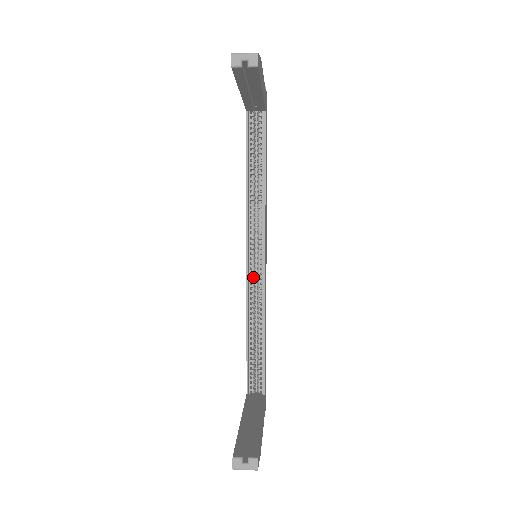
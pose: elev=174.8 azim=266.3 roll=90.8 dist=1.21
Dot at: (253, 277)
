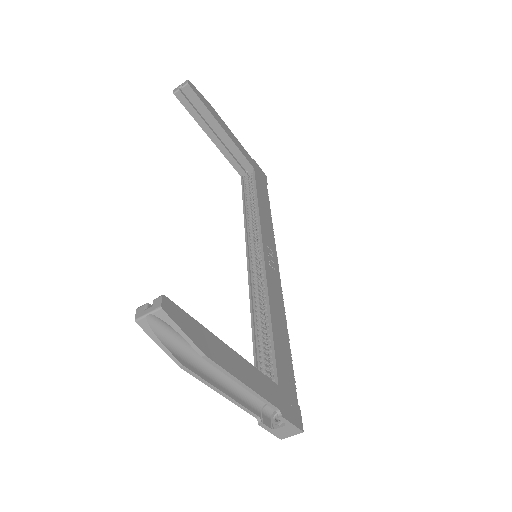
Dot at: (256, 274)
